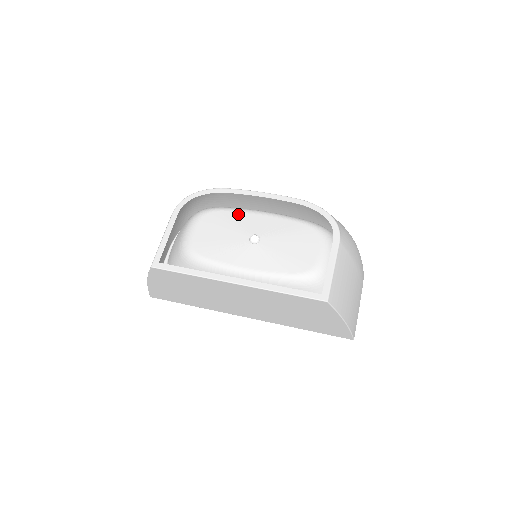
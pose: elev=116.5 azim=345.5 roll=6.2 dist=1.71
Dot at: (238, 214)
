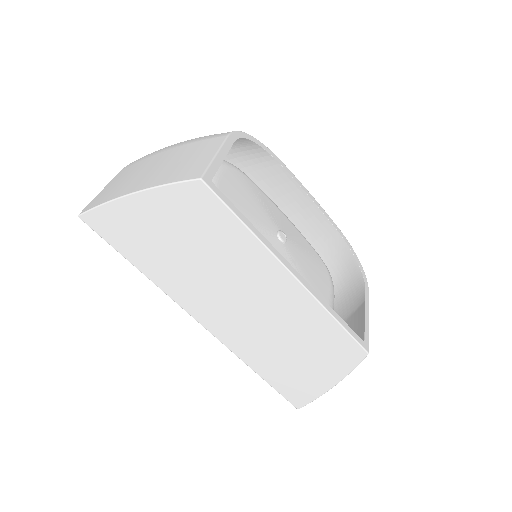
Dot at: (265, 196)
